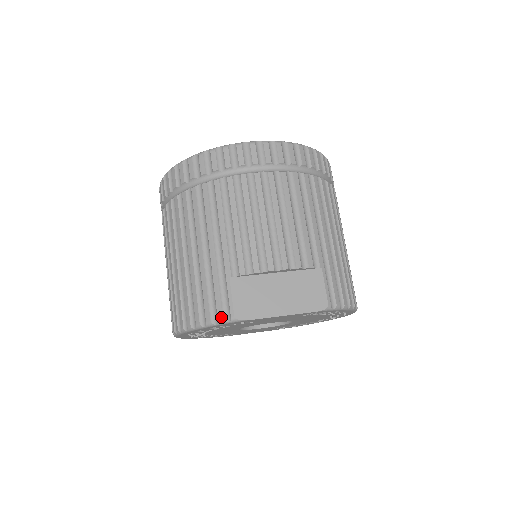
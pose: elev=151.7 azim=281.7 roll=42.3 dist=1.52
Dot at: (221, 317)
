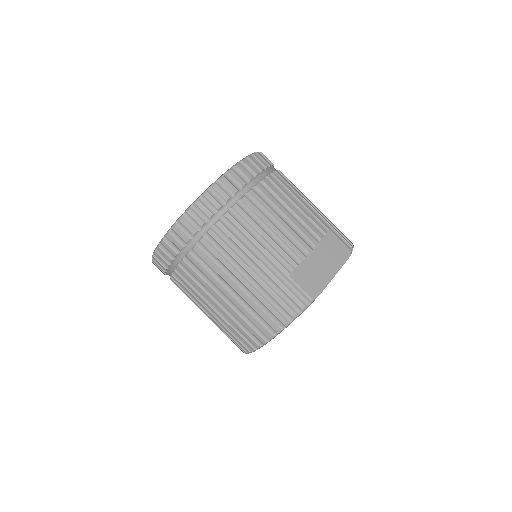
Dot at: (303, 305)
